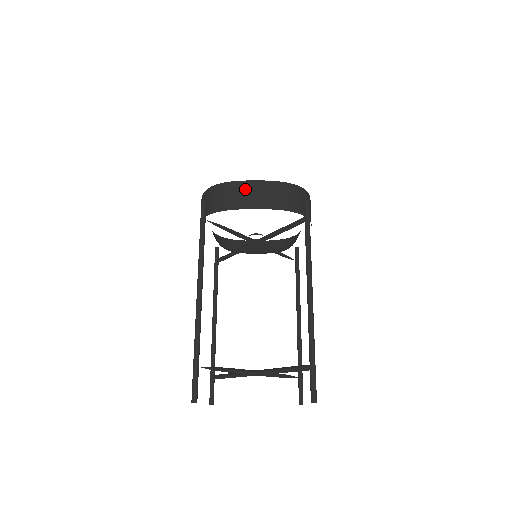
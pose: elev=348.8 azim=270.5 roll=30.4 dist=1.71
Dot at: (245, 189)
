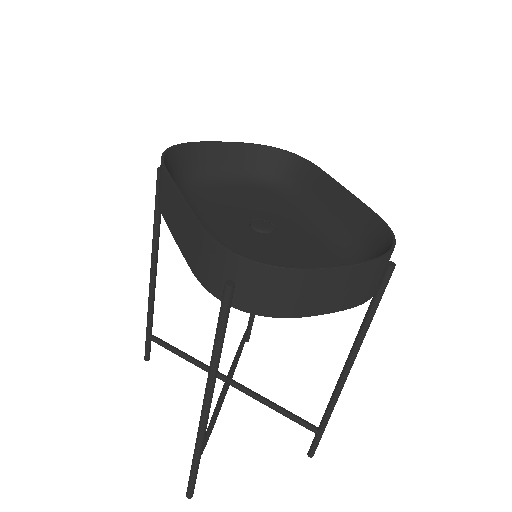
Dot at: (321, 284)
